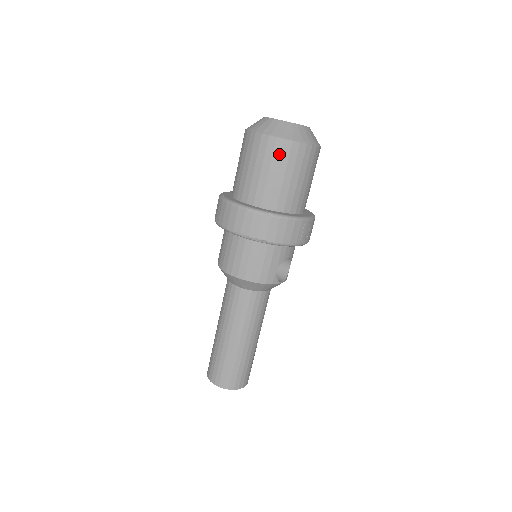
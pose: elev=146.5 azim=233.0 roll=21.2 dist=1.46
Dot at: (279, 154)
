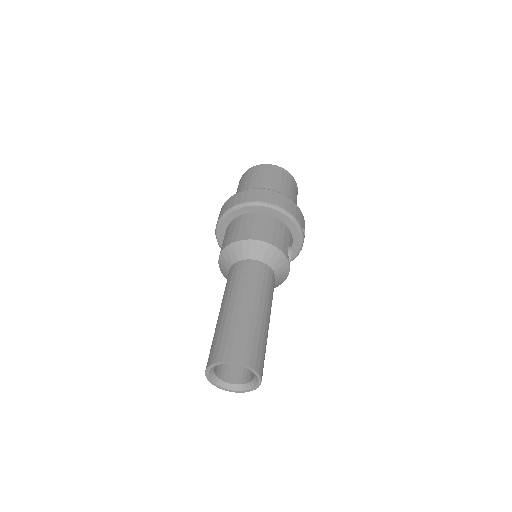
Dot at: (280, 174)
